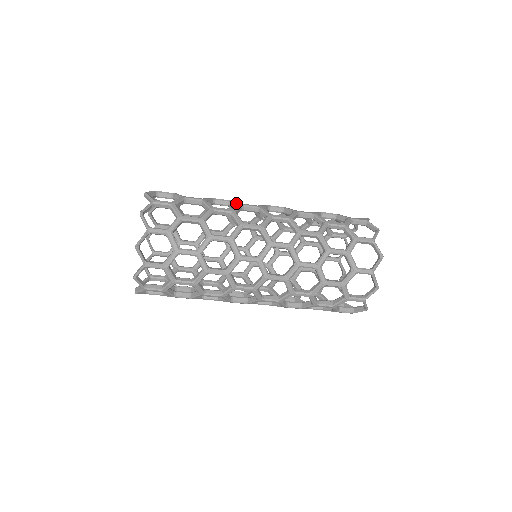
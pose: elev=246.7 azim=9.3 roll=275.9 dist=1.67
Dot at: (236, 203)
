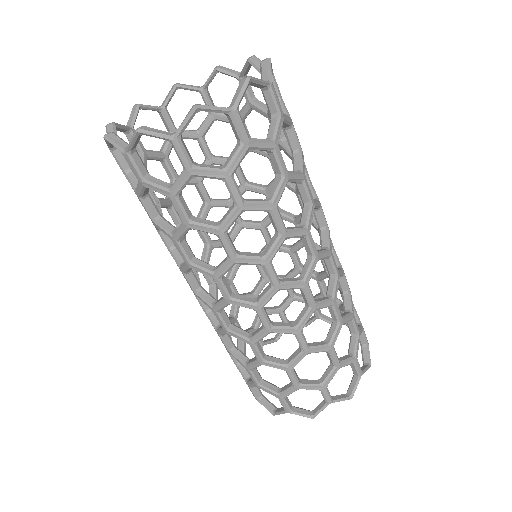
Dot at: occluded
